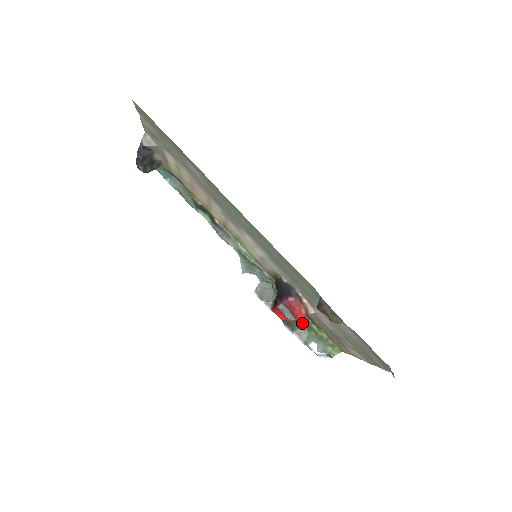
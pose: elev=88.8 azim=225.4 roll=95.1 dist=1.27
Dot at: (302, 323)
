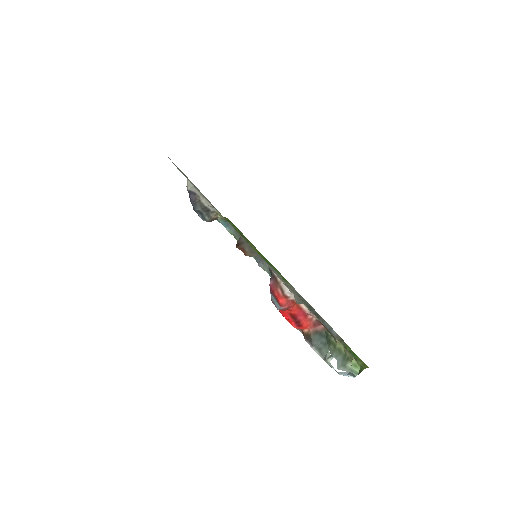
Dot at: (322, 337)
